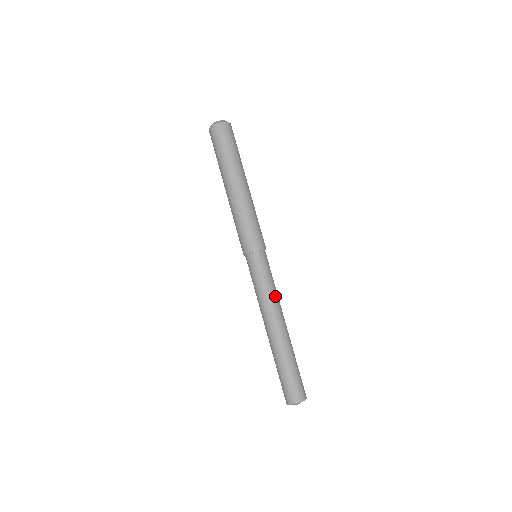
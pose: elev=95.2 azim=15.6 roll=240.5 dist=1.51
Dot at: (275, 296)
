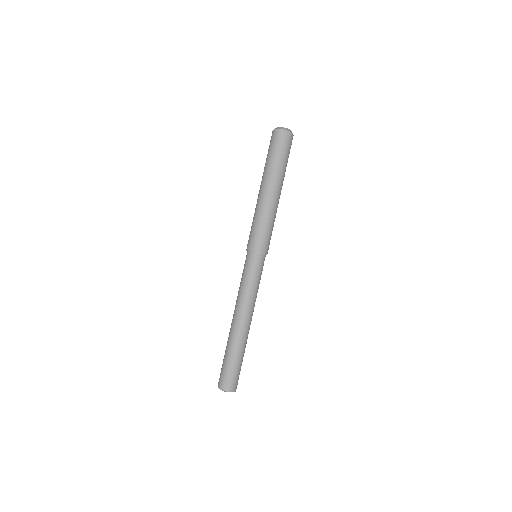
Dot at: (256, 297)
